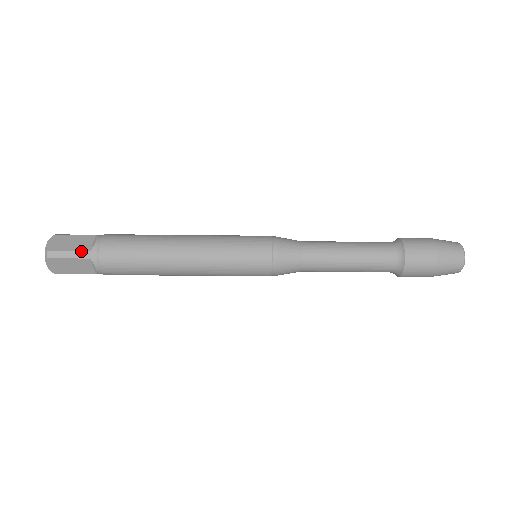
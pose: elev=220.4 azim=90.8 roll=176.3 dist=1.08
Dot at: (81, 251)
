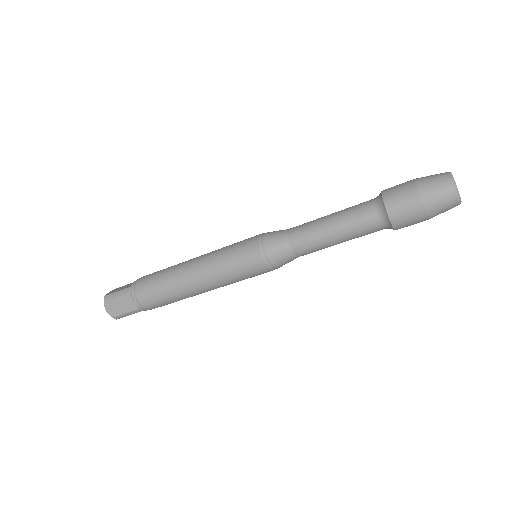
Dot at: (133, 311)
